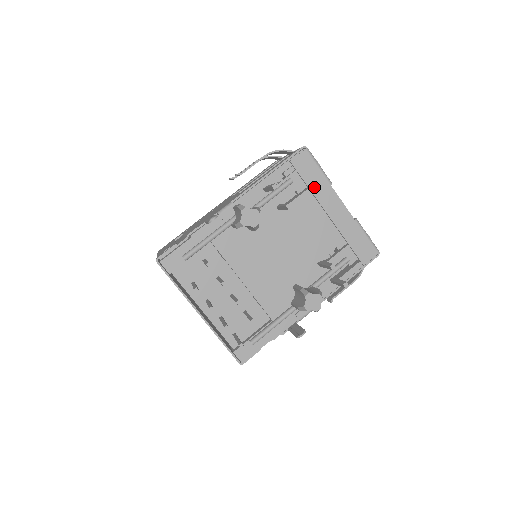
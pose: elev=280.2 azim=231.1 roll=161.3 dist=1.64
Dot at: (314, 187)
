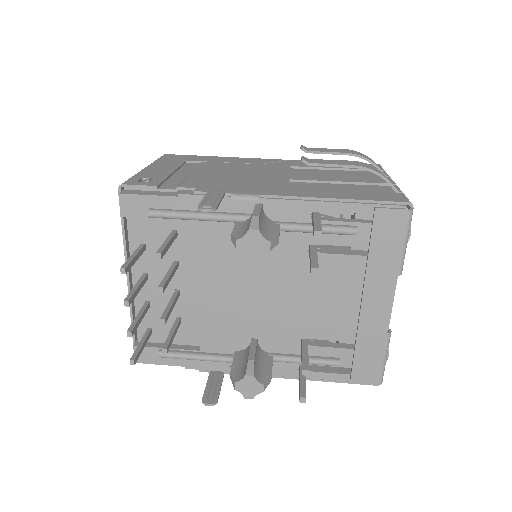
Dot at: (375, 261)
